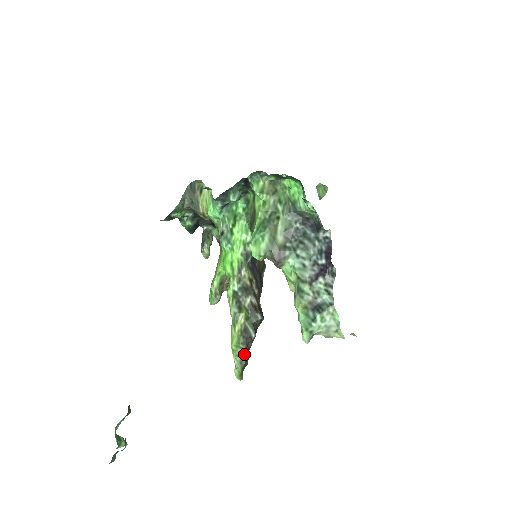
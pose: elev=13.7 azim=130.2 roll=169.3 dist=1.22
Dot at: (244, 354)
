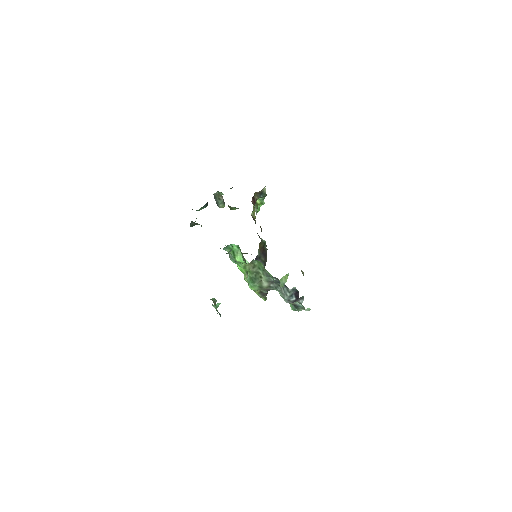
Dot at: (264, 295)
